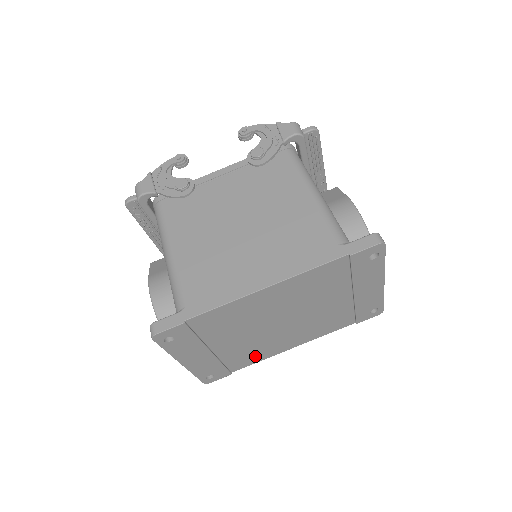
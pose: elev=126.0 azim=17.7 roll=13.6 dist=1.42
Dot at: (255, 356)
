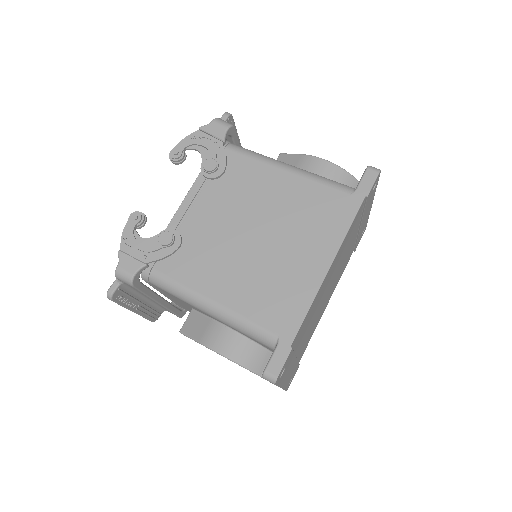
Dot at: (311, 335)
